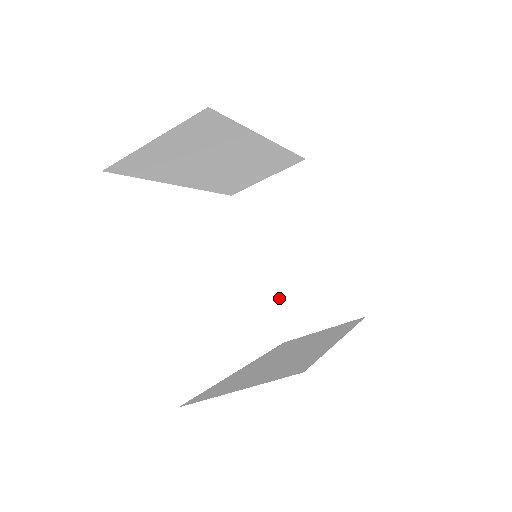
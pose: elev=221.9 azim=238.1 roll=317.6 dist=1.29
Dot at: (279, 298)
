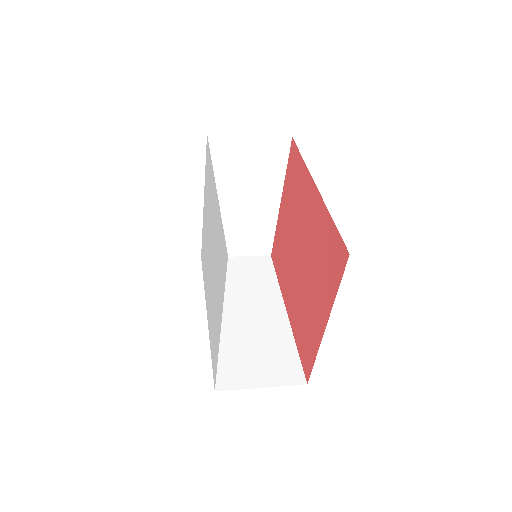
Dot at: occluded
